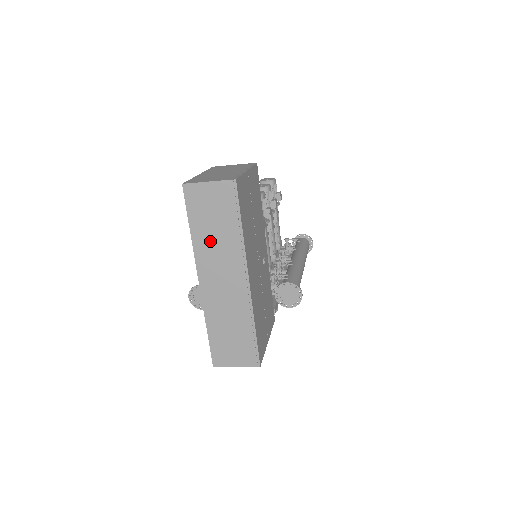
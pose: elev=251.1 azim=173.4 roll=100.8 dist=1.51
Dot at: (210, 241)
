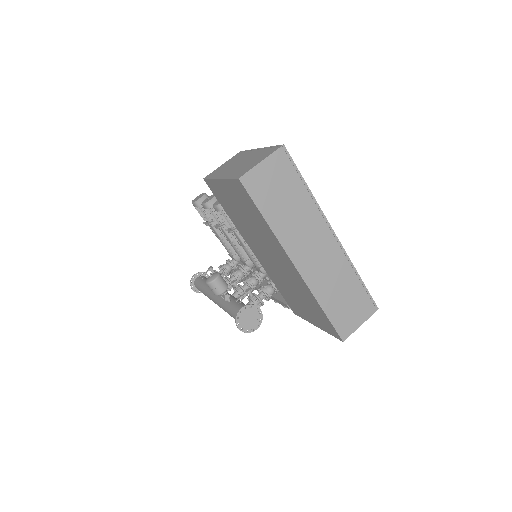
Dot at: (288, 219)
